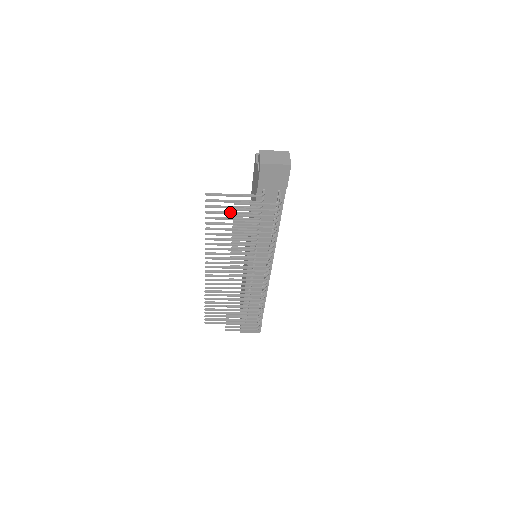
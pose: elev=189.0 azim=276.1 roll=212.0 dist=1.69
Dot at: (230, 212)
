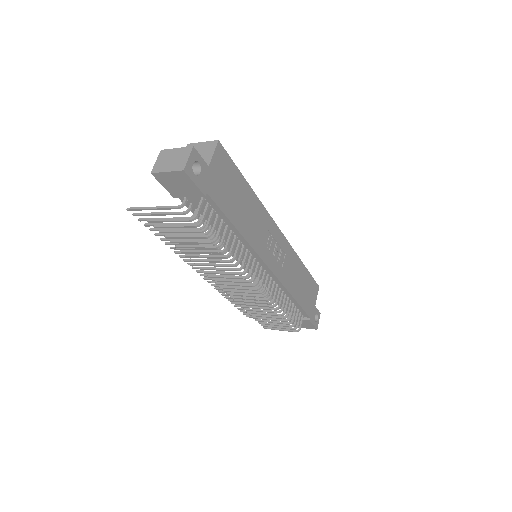
Dot at: (166, 224)
